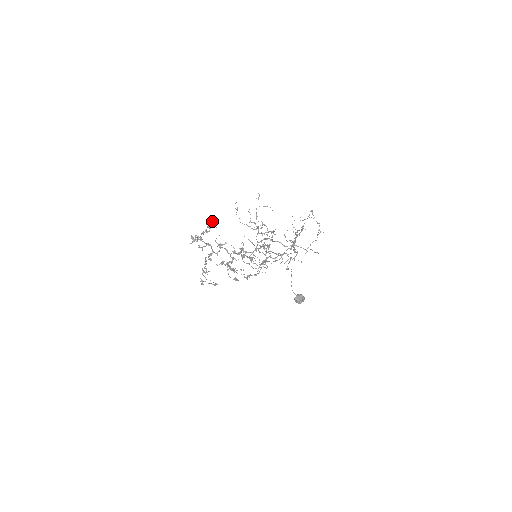
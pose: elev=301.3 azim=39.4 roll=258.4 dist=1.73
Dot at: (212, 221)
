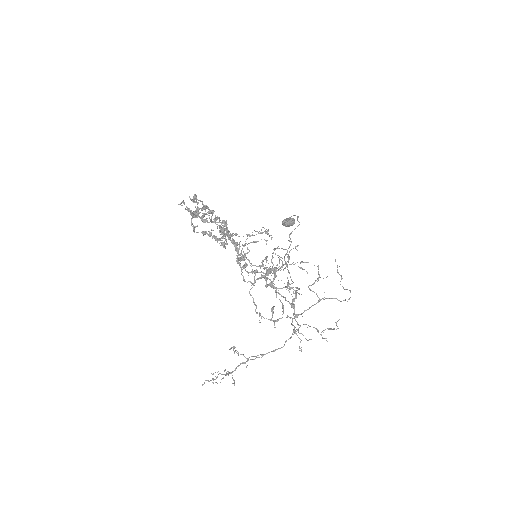
Dot at: occluded
